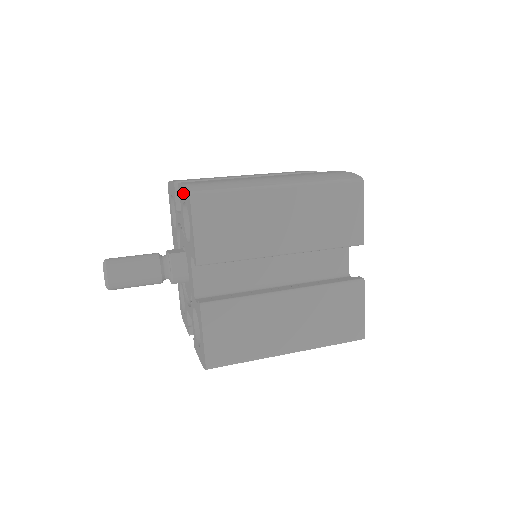
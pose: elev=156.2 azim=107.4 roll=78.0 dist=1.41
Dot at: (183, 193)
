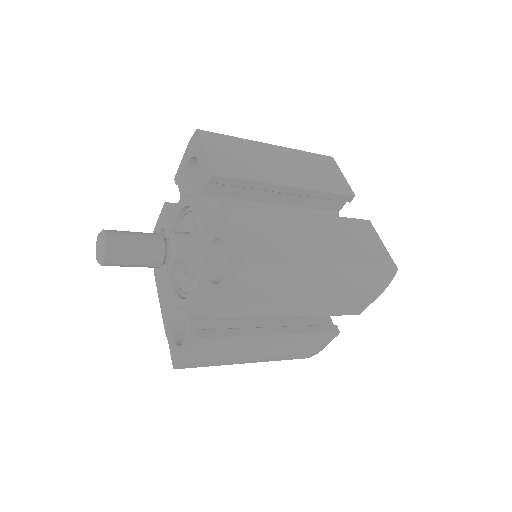
Dot at: (185, 160)
